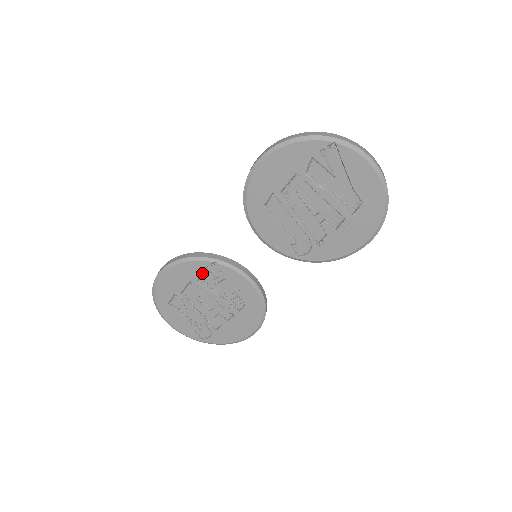
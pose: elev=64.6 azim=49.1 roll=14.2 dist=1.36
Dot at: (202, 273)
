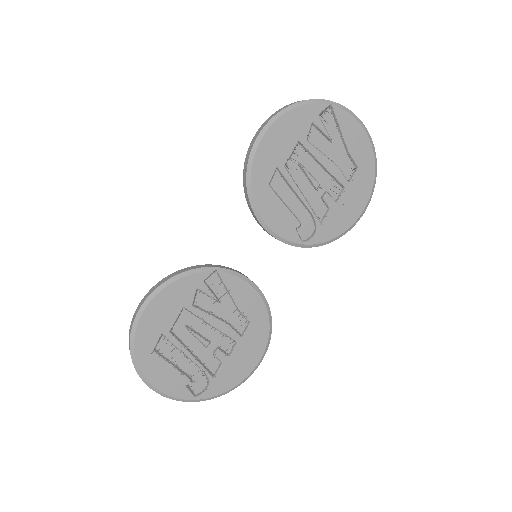
Dot at: (197, 292)
